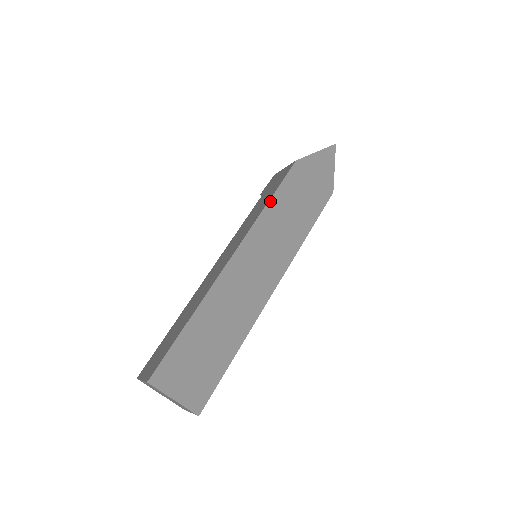
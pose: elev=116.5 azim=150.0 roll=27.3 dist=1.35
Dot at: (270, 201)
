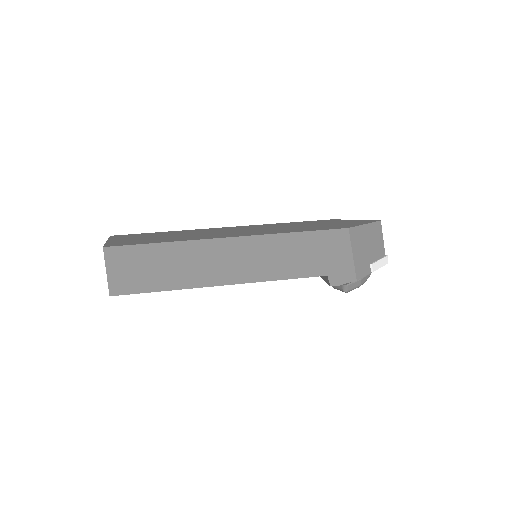
Dot at: (287, 223)
